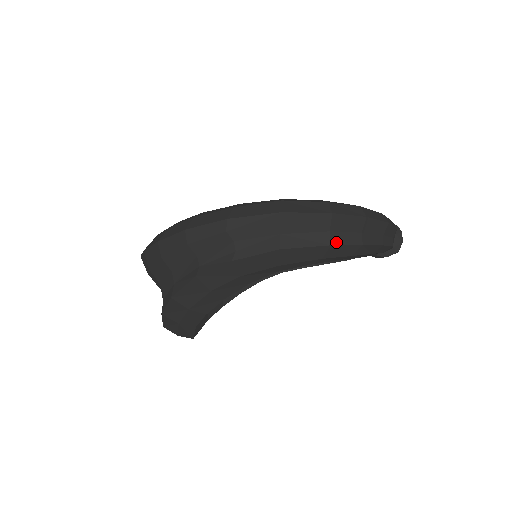
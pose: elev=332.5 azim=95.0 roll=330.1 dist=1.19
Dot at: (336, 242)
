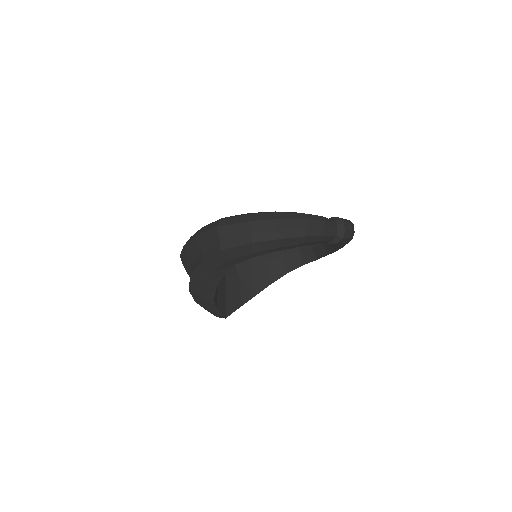
Dot at: (256, 240)
